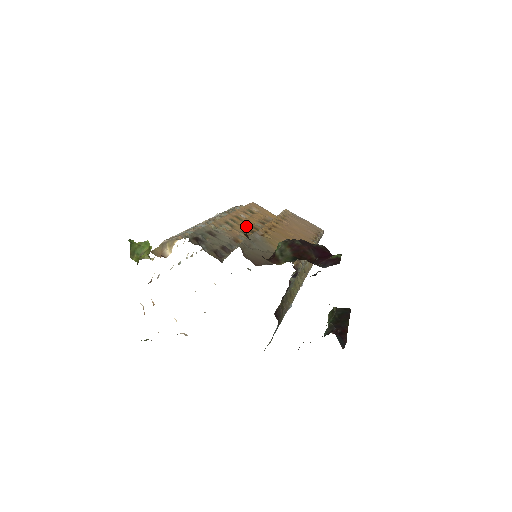
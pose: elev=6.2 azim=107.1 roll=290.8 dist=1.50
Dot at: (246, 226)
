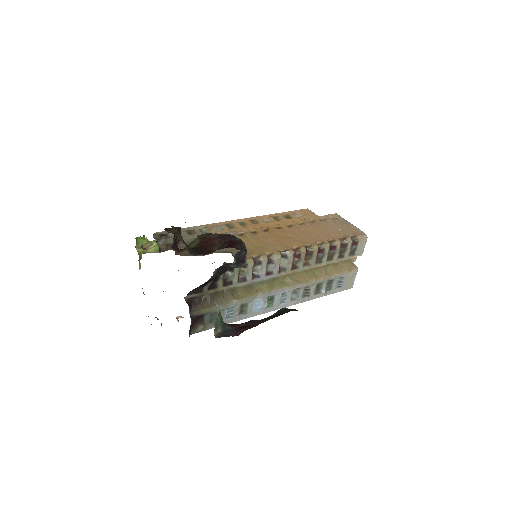
Dot at: occluded
